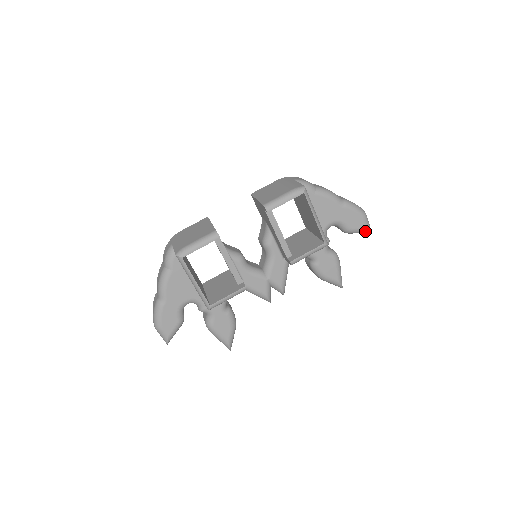
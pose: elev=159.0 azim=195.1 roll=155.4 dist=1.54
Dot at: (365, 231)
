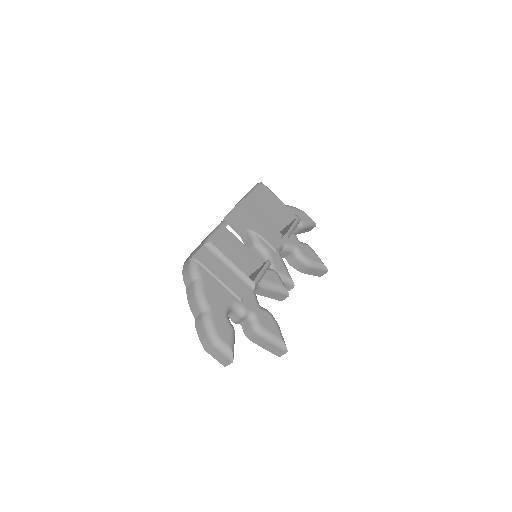
Dot at: (312, 223)
